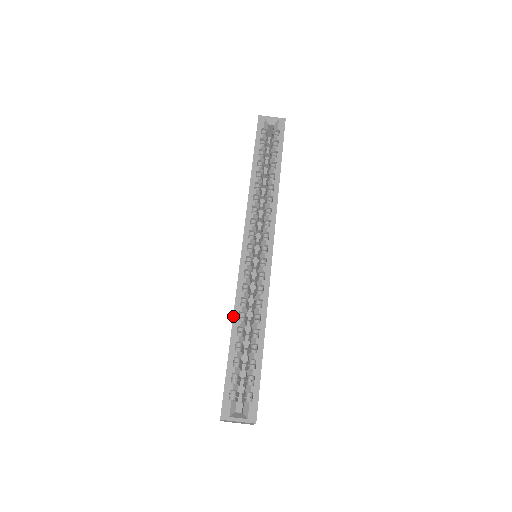
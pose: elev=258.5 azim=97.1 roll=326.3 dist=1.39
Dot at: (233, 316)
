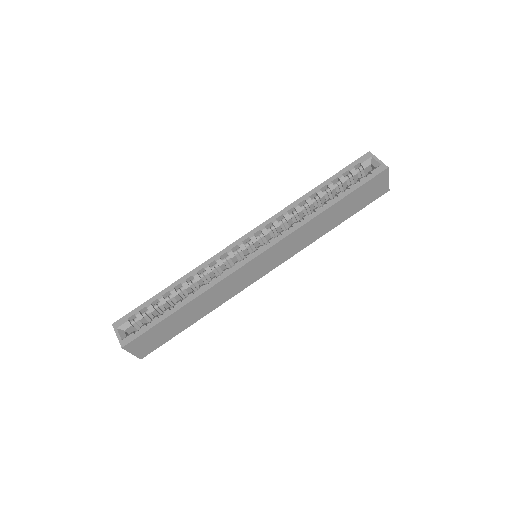
Dot at: (186, 274)
